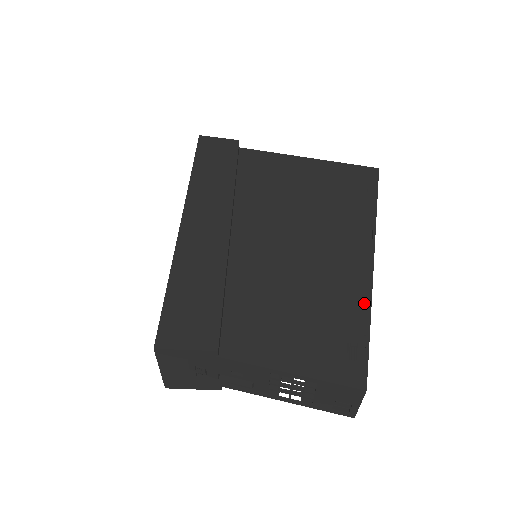
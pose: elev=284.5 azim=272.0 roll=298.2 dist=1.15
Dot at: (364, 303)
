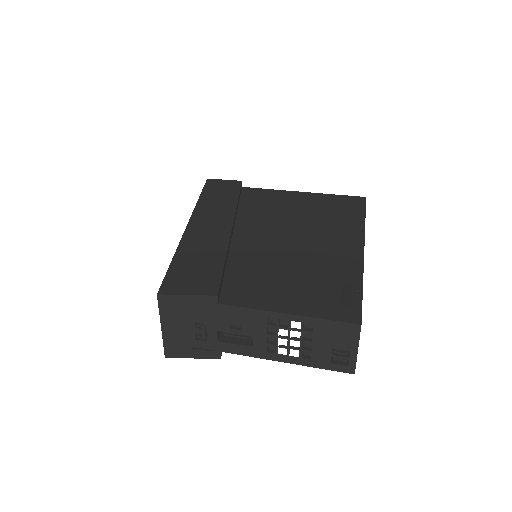
Dot at: (356, 271)
